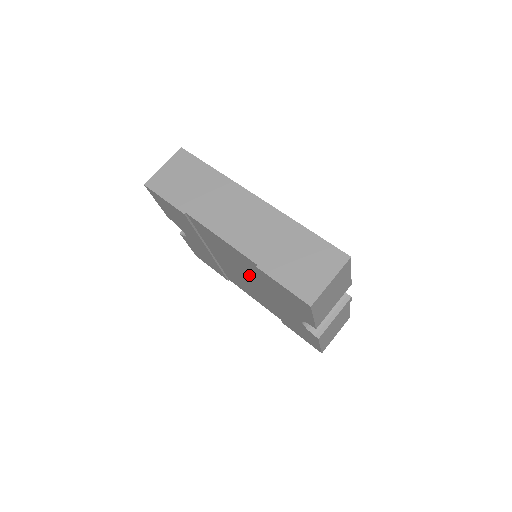
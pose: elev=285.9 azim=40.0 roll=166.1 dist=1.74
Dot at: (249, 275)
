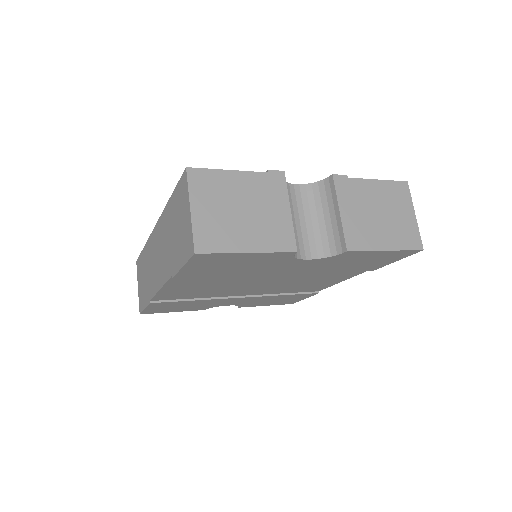
Dot at: (241, 281)
